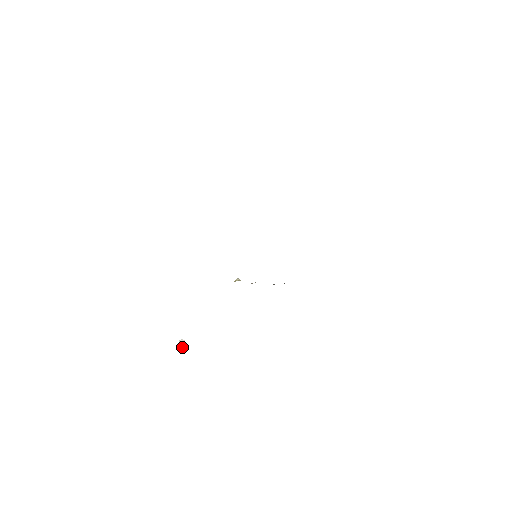
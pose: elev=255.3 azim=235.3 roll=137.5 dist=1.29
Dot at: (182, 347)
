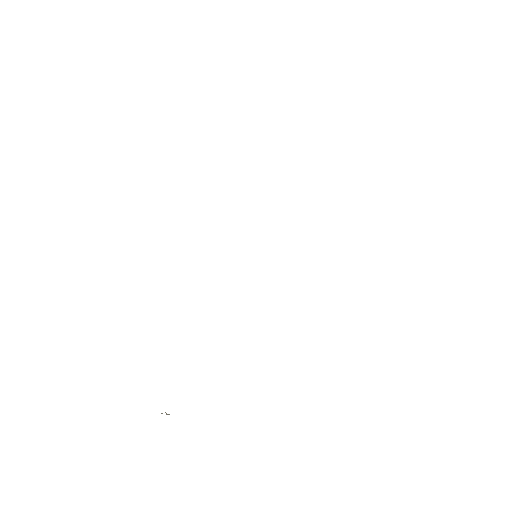
Dot at: (161, 413)
